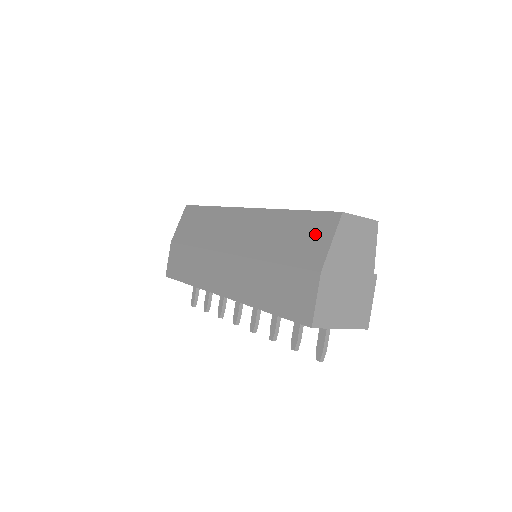
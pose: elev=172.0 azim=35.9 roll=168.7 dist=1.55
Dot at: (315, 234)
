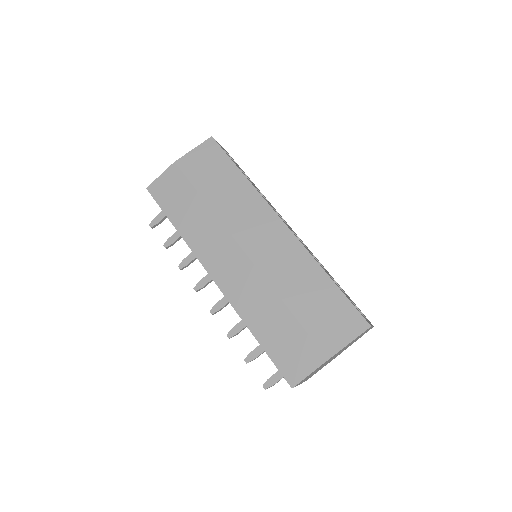
Dot at: (339, 322)
